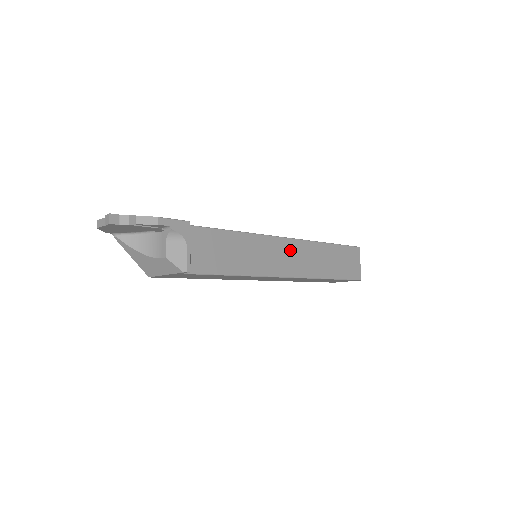
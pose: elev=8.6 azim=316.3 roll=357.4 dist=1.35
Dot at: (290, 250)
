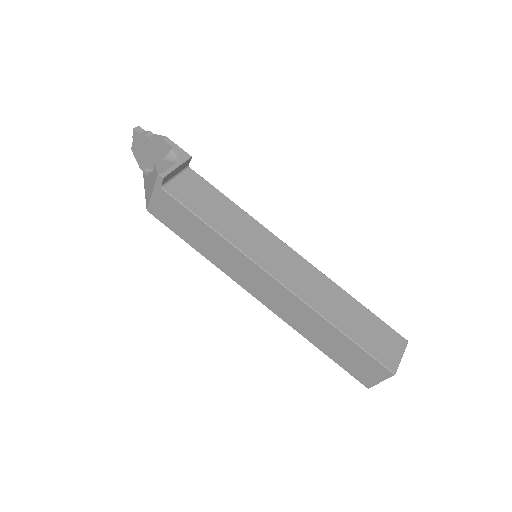
Dot at: (293, 262)
